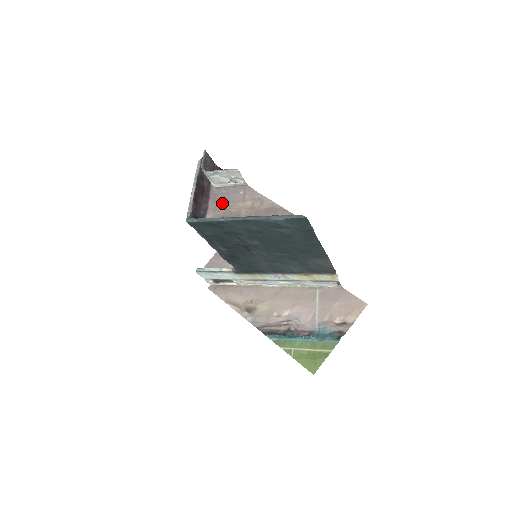
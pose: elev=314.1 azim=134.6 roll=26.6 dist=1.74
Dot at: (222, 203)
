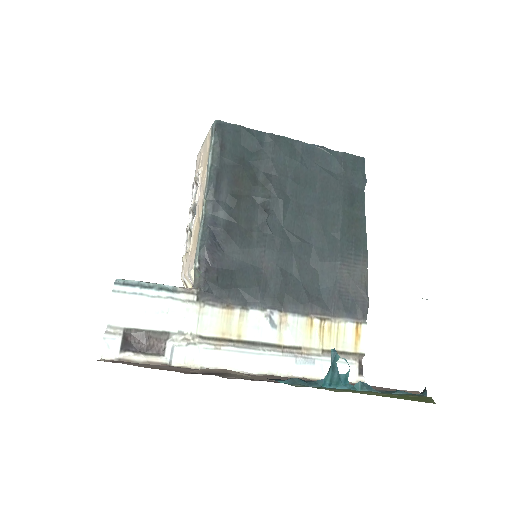
Dot at: occluded
